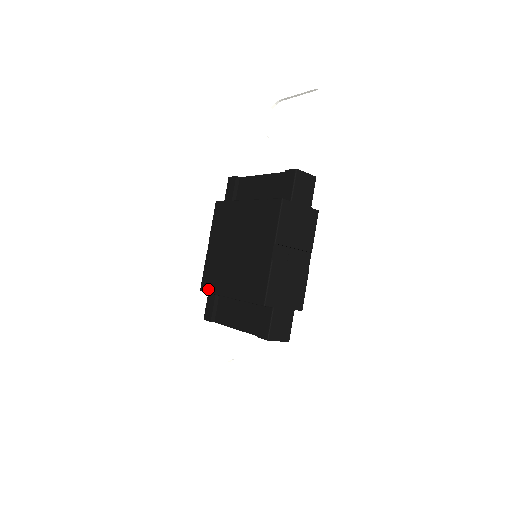
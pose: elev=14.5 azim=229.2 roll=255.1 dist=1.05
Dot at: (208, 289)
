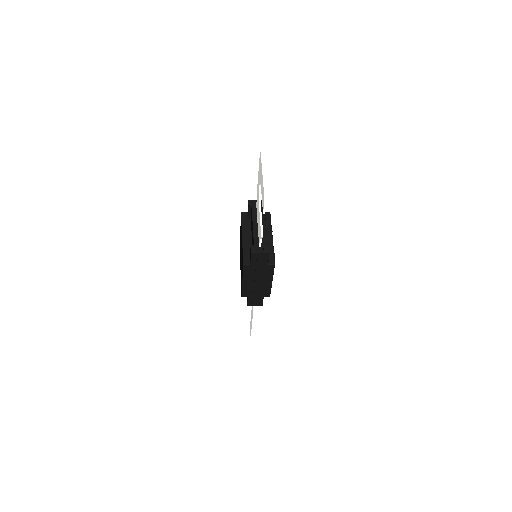
Dot at: occluded
